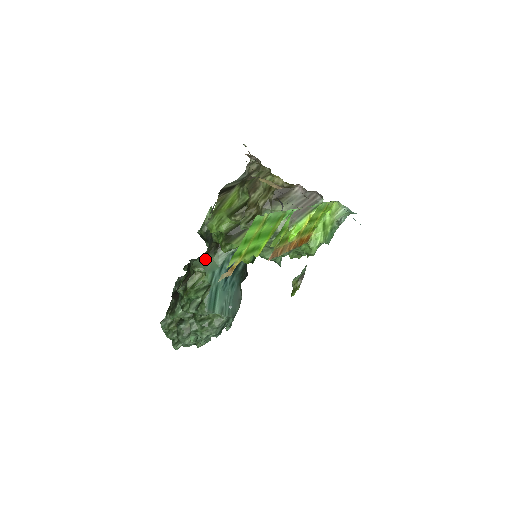
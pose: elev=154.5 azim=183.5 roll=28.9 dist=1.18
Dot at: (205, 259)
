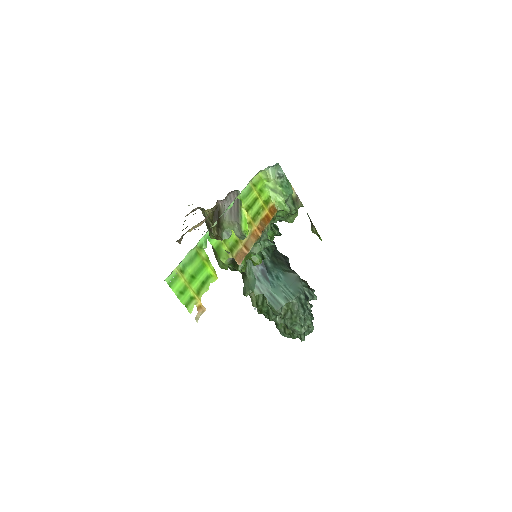
Dot at: (245, 284)
